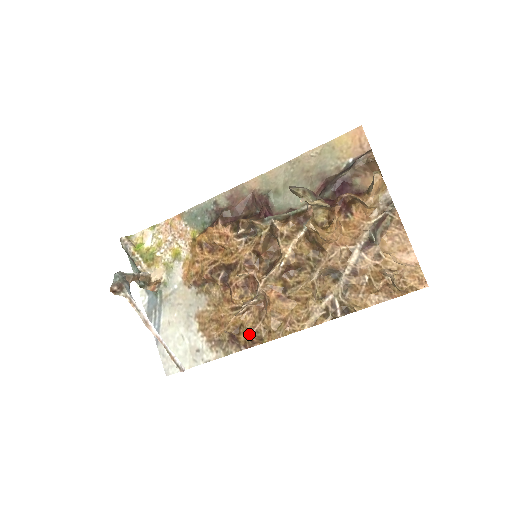
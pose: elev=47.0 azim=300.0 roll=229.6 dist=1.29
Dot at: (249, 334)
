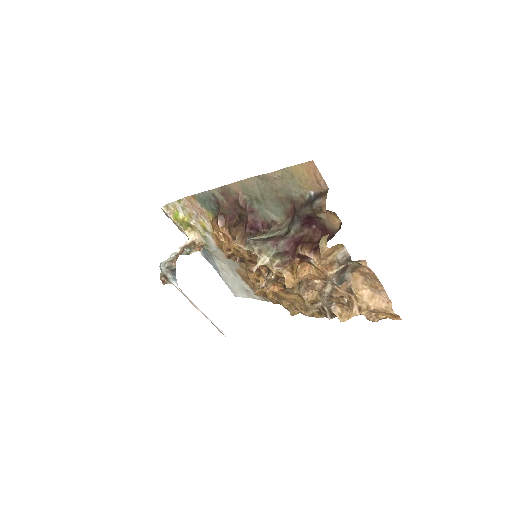
Dot at: (272, 301)
